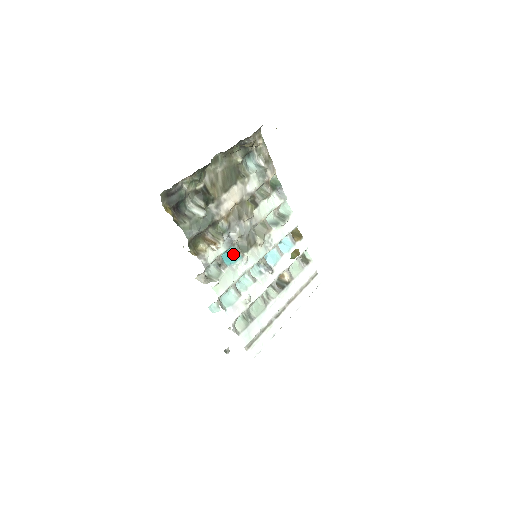
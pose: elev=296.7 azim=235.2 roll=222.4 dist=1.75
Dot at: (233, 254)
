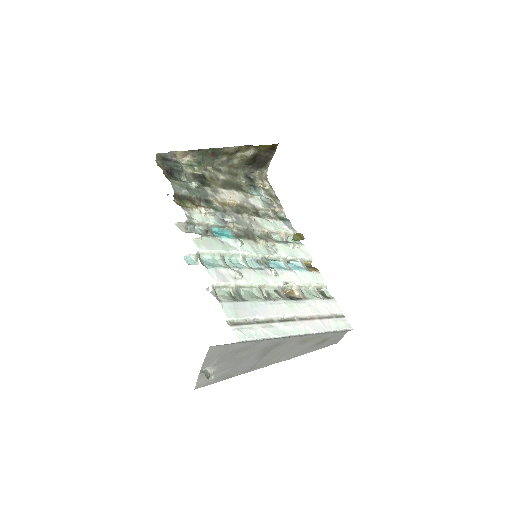
Dot at: (226, 234)
